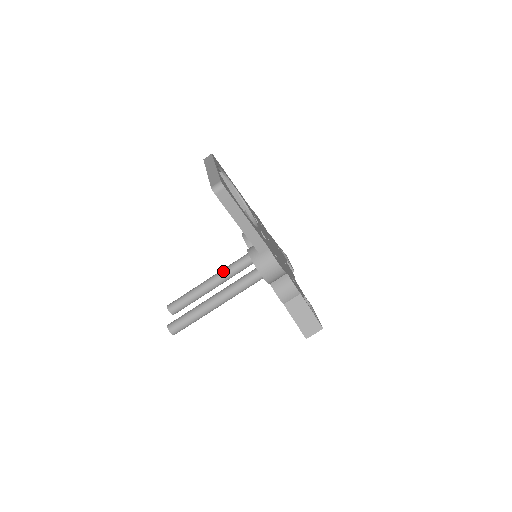
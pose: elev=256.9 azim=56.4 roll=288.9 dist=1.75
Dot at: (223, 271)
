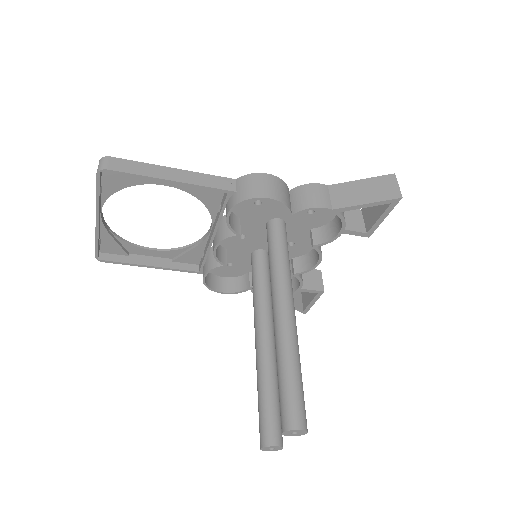
Dot at: (255, 323)
